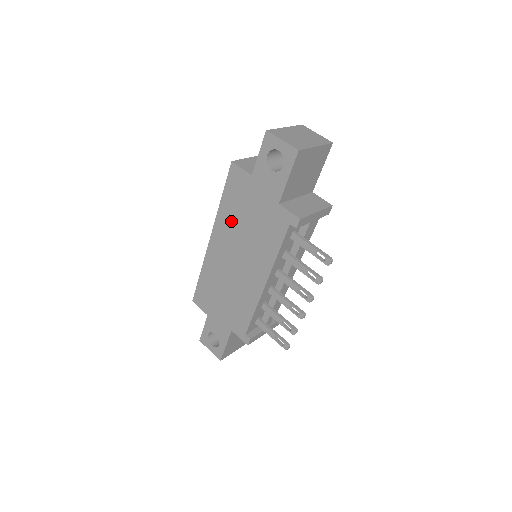
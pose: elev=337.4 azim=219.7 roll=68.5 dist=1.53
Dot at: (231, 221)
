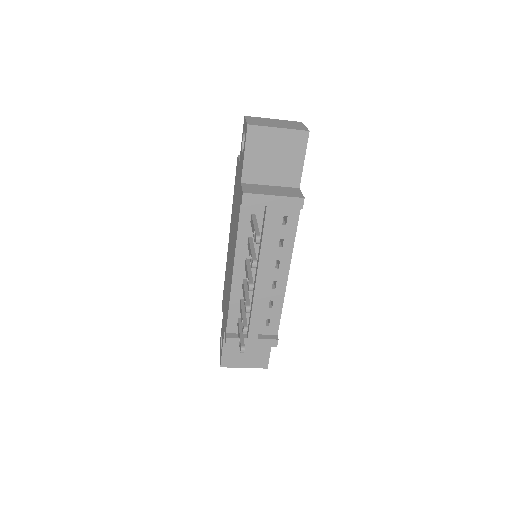
Dot at: (233, 212)
